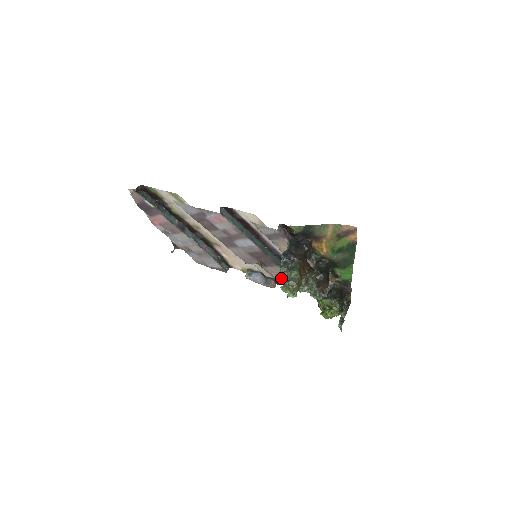
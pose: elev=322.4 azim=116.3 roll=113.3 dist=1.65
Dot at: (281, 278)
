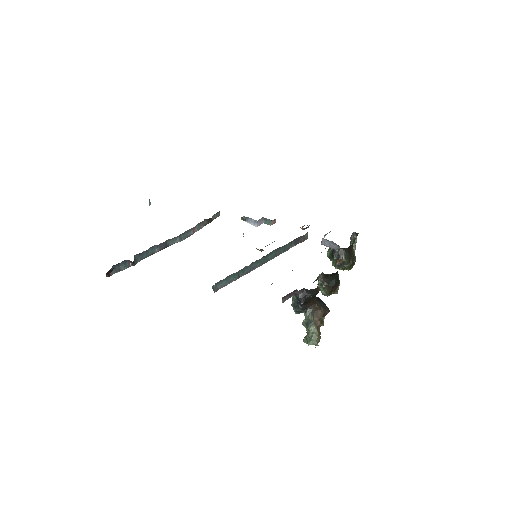
Dot at: occluded
